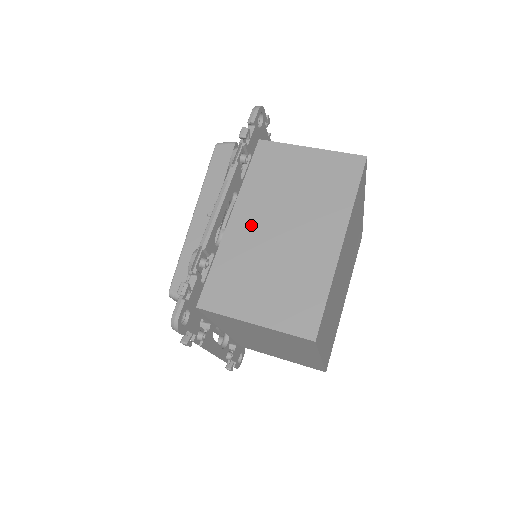
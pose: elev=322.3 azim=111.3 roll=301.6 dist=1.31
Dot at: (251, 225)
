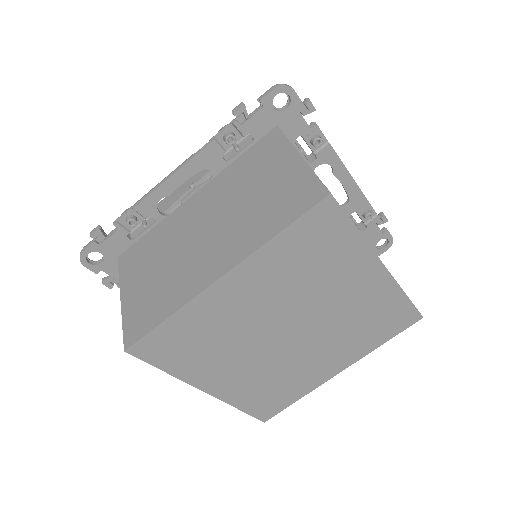
Dot at: (196, 211)
